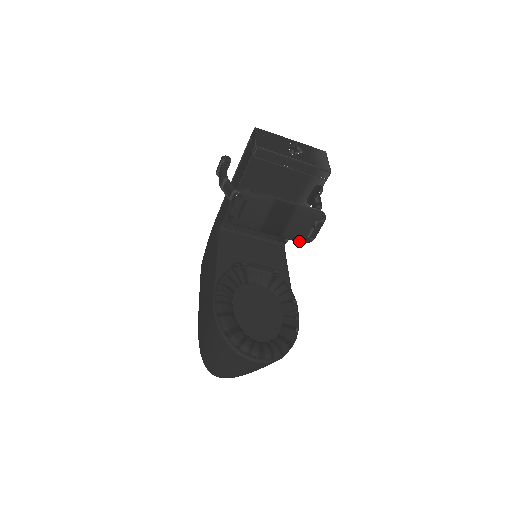
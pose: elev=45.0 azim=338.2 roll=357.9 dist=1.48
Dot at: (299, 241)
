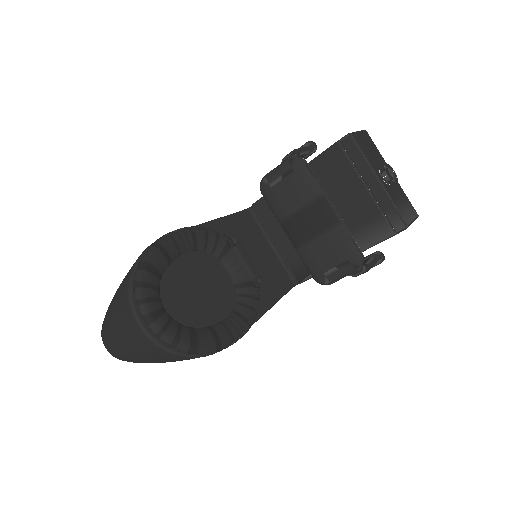
Dot at: (312, 271)
